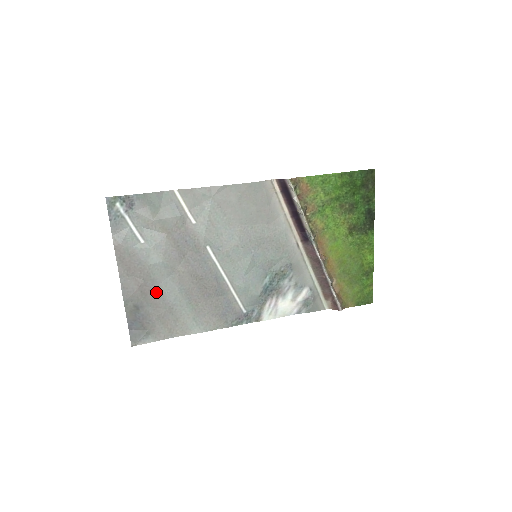
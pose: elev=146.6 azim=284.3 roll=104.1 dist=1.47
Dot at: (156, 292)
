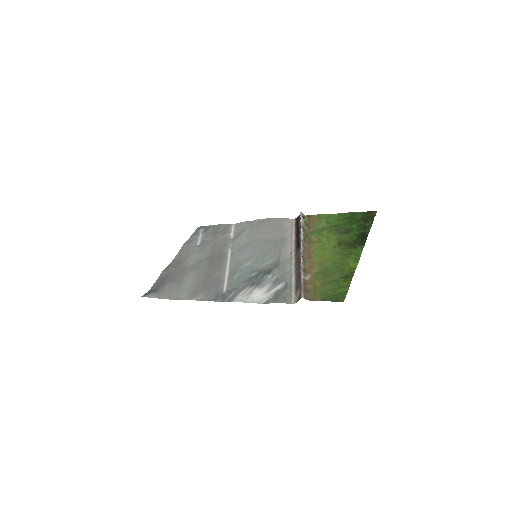
Dot at: (182, 270)
